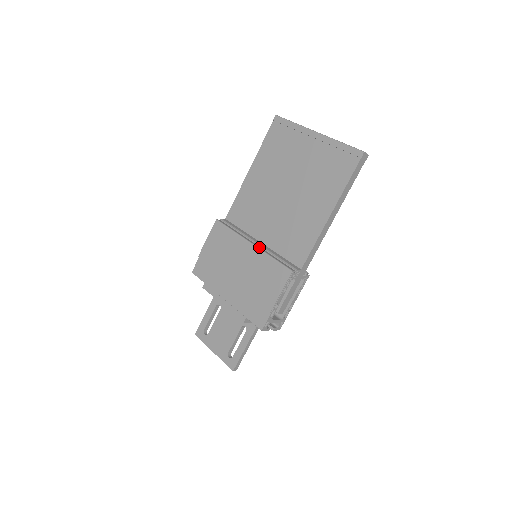
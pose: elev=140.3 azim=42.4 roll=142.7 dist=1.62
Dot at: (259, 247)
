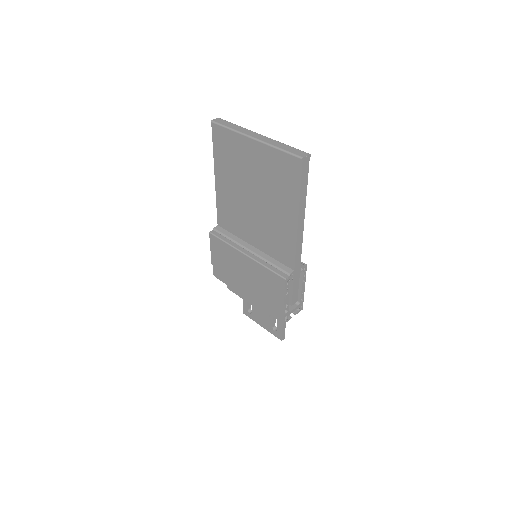
Dot at: (252, 256)
